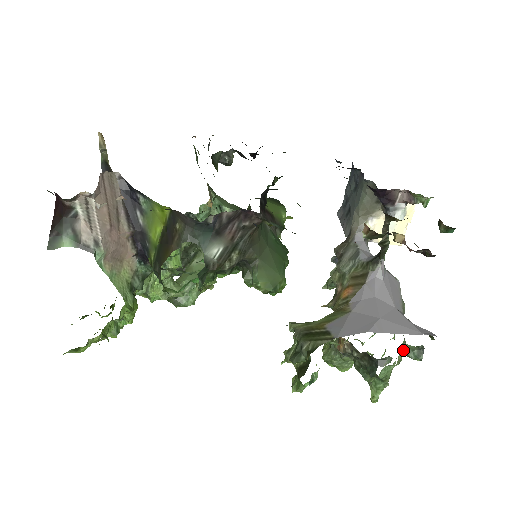
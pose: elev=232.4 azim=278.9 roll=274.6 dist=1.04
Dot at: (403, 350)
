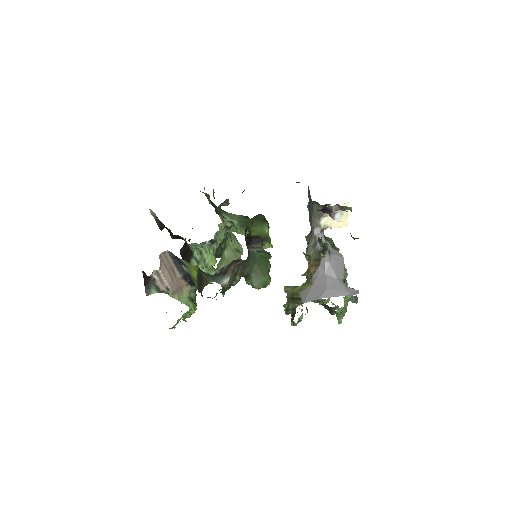
Dot at: (347, 299)
